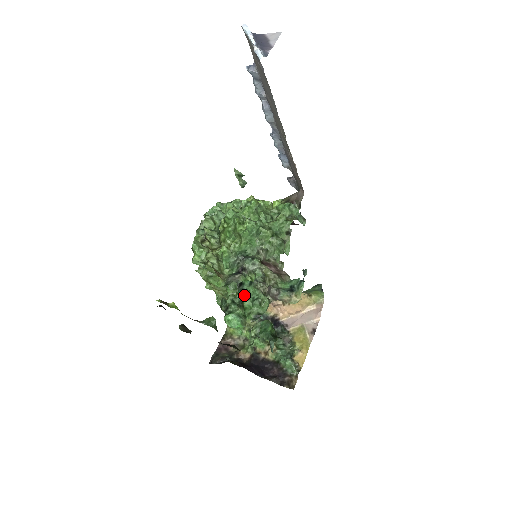
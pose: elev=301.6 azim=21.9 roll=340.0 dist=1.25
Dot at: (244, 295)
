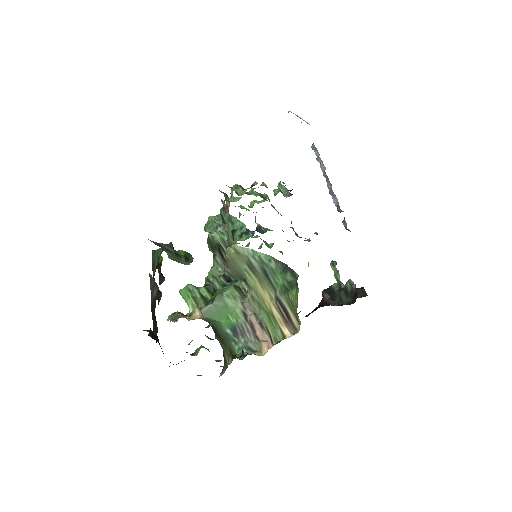
Dot at: occluded
